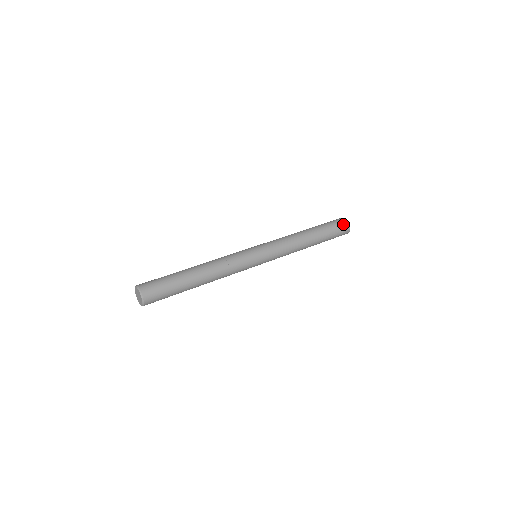
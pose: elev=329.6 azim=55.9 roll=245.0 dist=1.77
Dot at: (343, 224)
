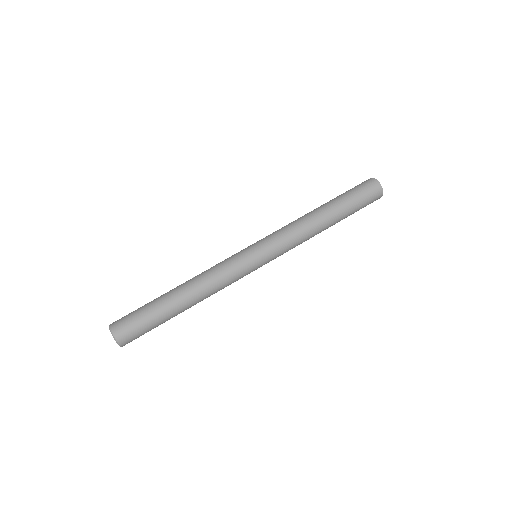
Dot at: (375, 199)
